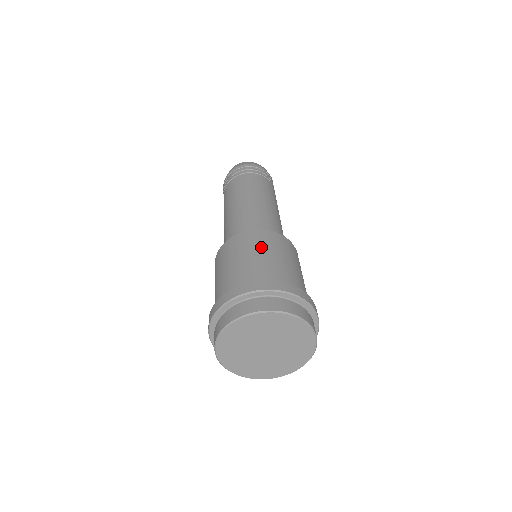
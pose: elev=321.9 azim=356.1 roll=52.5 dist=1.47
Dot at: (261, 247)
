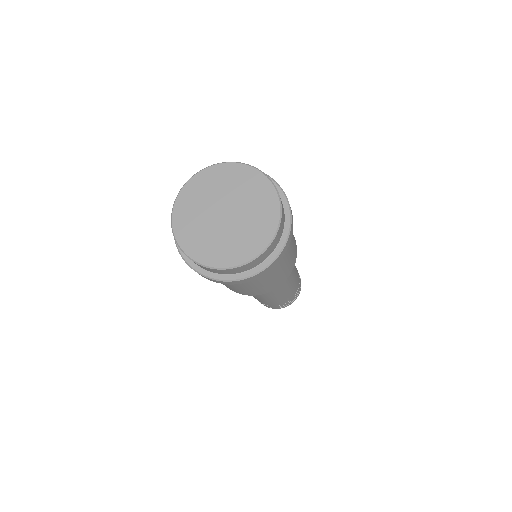
Dot at: occluded
